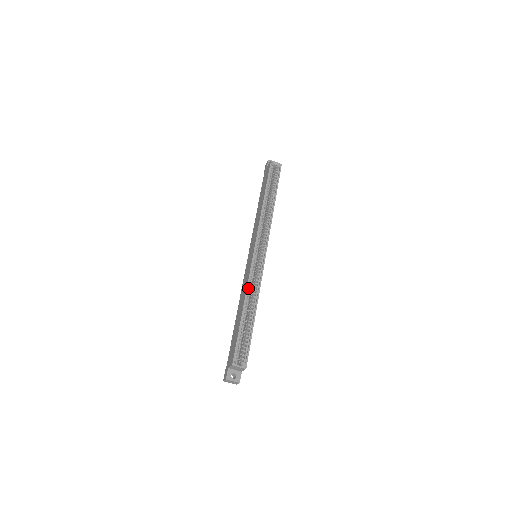
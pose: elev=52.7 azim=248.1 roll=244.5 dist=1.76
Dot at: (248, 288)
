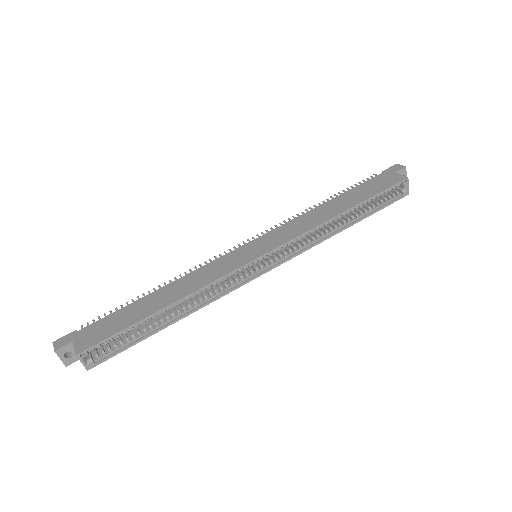
Dot at: (202, 289)
